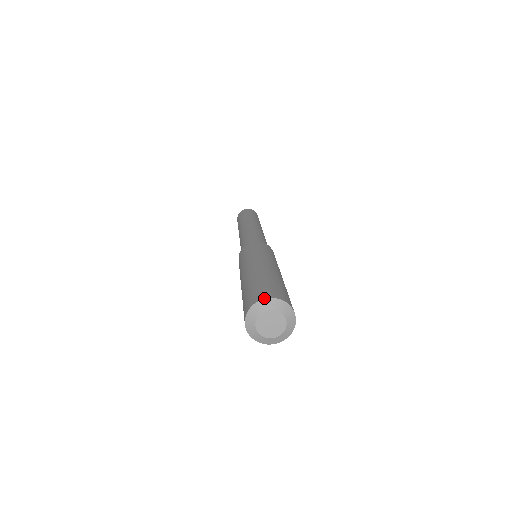
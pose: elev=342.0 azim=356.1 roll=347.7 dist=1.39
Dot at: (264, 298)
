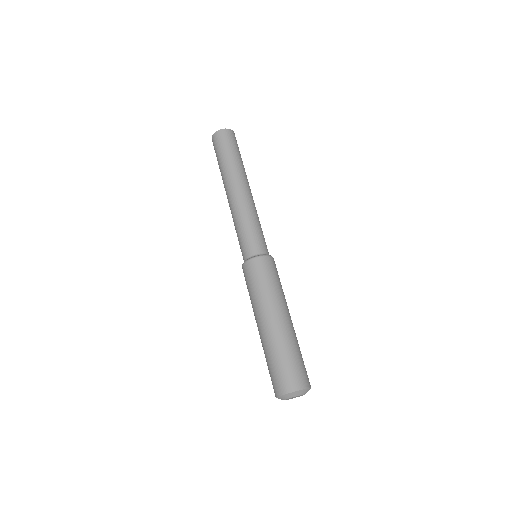
Dot at: (303, 389)
